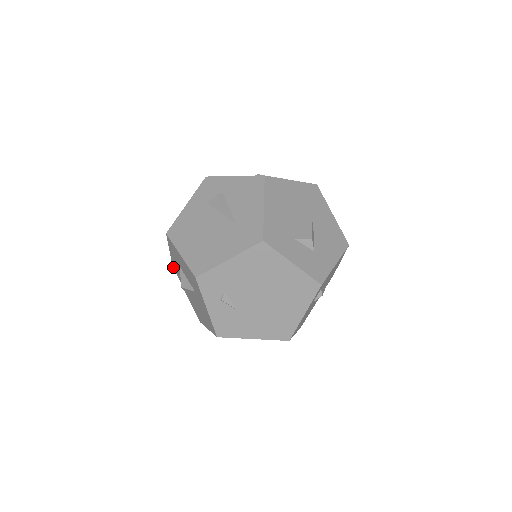
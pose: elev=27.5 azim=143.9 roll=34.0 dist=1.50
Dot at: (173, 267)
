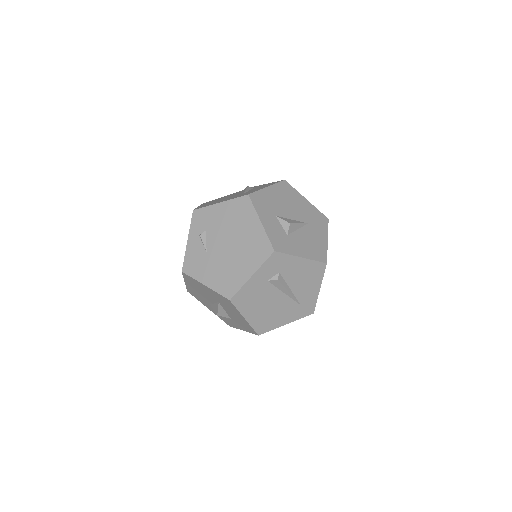
Dot at: occluded
